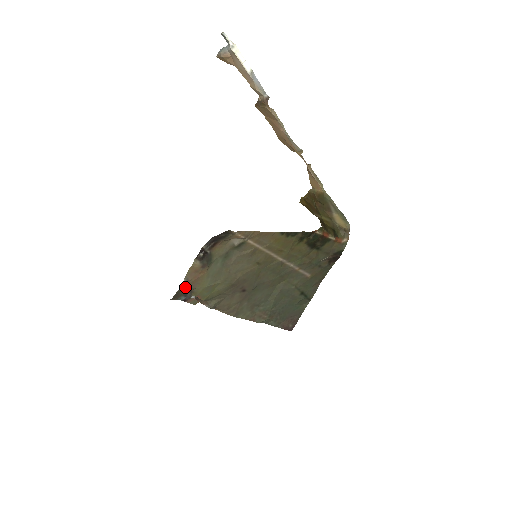
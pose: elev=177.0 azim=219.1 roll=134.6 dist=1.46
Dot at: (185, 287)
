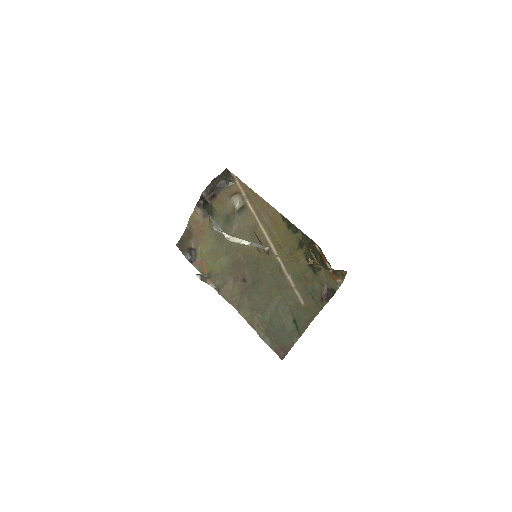
Dot at: (189, 237)
